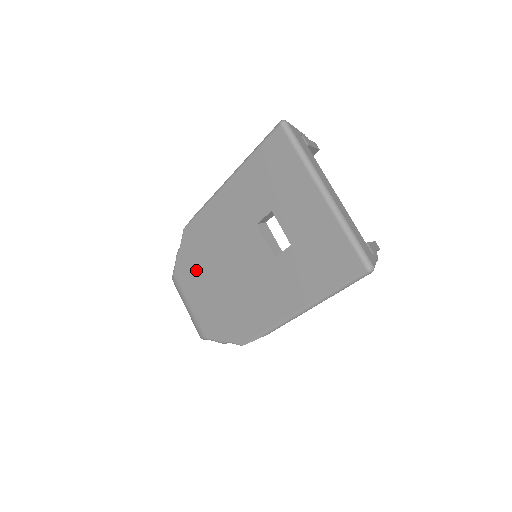
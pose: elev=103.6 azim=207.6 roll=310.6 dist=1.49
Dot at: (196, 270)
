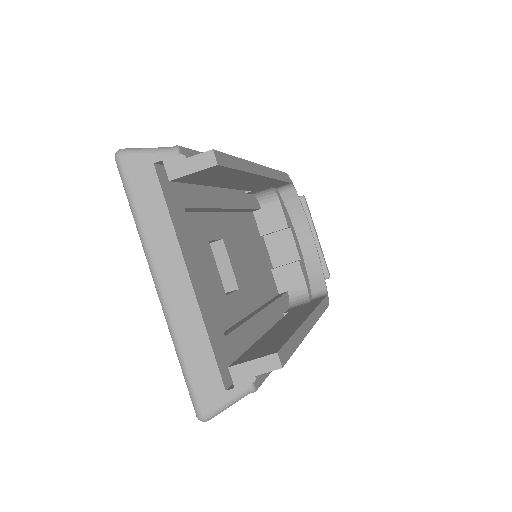
Dot at: occluded
